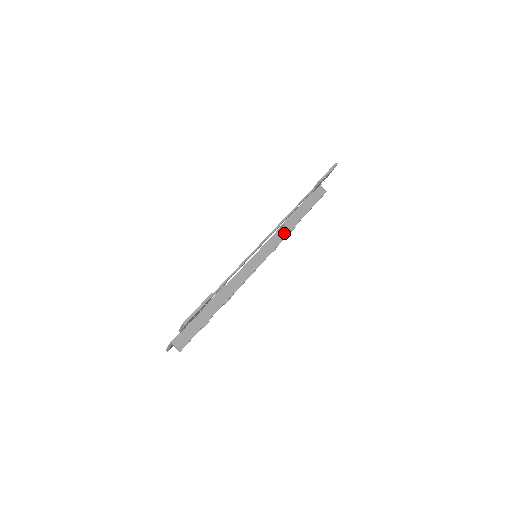
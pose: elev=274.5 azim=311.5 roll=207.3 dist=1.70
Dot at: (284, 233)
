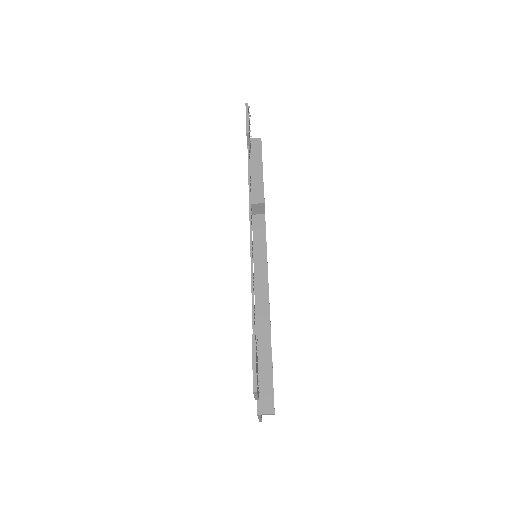
Dot at: (260, 211)
